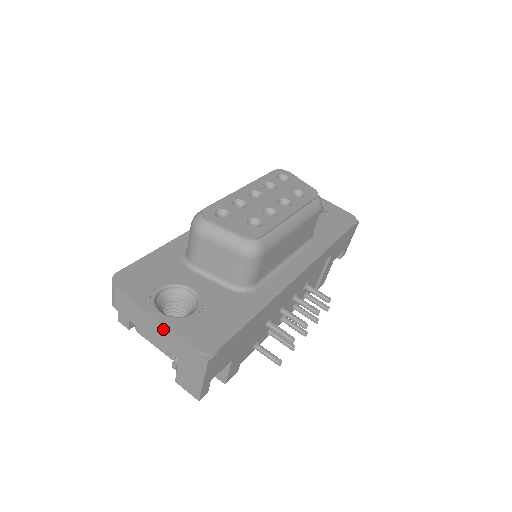
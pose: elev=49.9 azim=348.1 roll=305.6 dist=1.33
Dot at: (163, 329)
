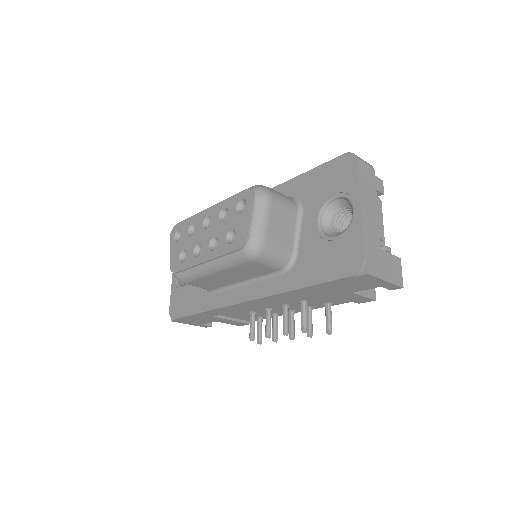
Dot at: occluded
